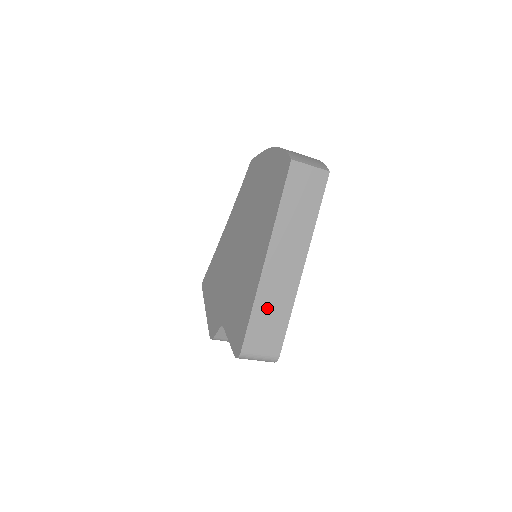
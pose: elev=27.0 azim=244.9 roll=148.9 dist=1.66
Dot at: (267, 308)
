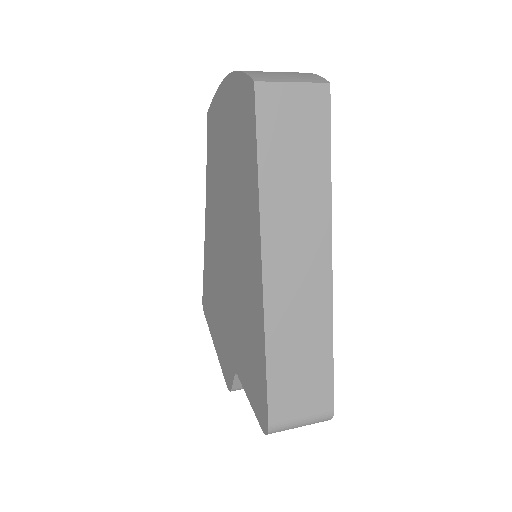
Dot at: (290, 345)
